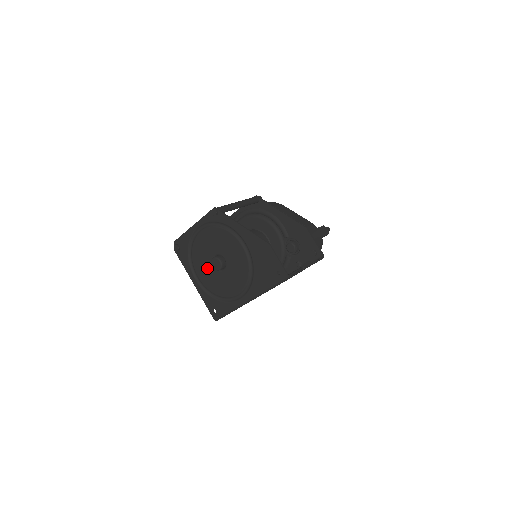
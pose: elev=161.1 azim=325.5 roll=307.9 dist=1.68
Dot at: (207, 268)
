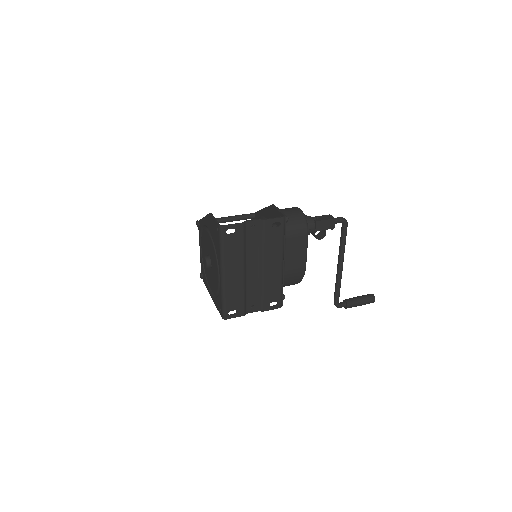
Dot at: (209, 274)
